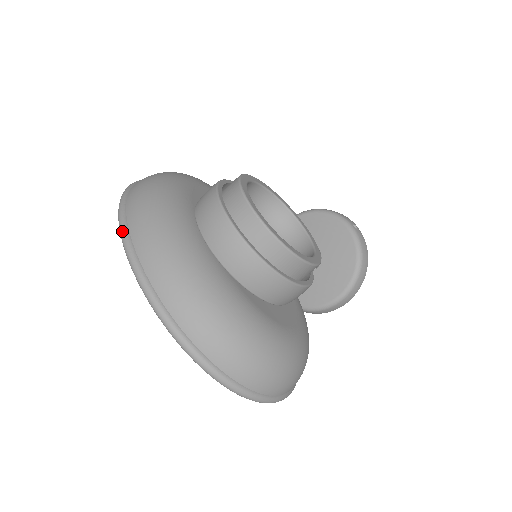
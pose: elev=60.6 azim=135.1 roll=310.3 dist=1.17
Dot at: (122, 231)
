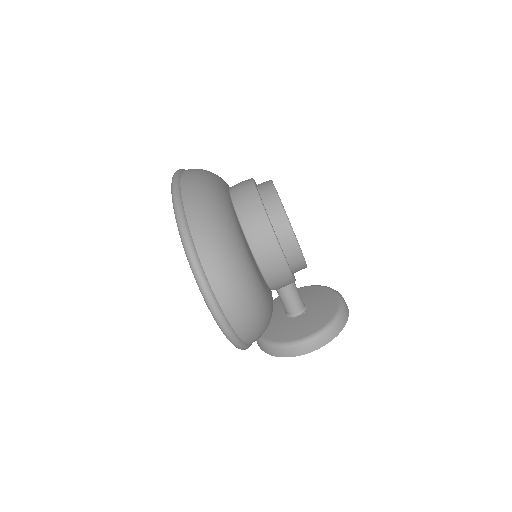
Dot at: (180, 169)
